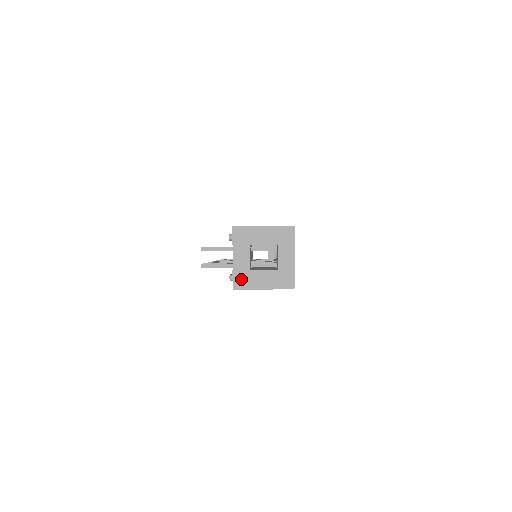
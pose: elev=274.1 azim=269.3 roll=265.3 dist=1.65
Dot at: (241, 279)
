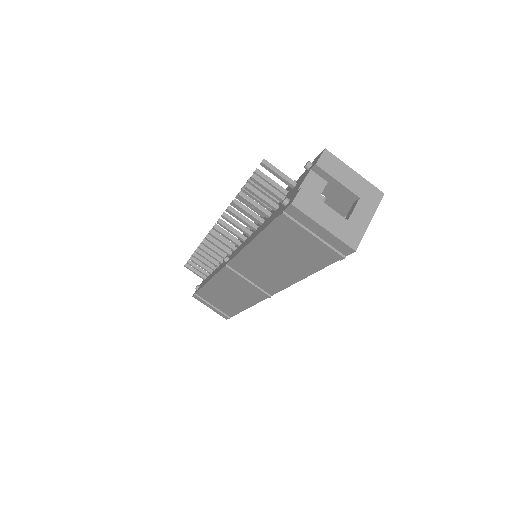
Dot at: (306, 201)
